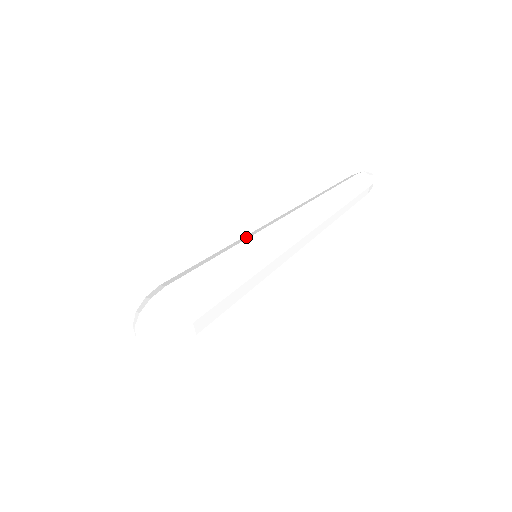
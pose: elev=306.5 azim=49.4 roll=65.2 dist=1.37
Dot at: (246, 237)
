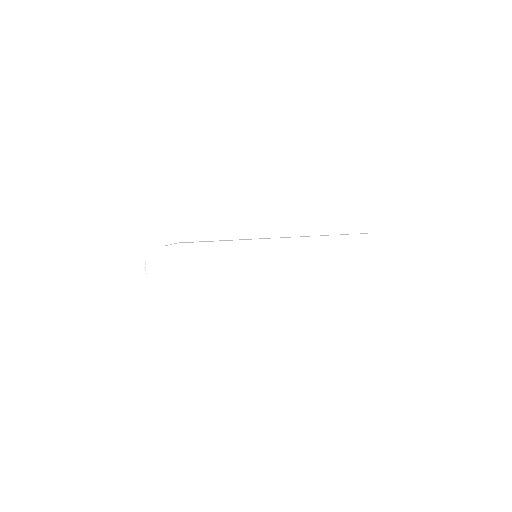
Dot at: (256, 245)
